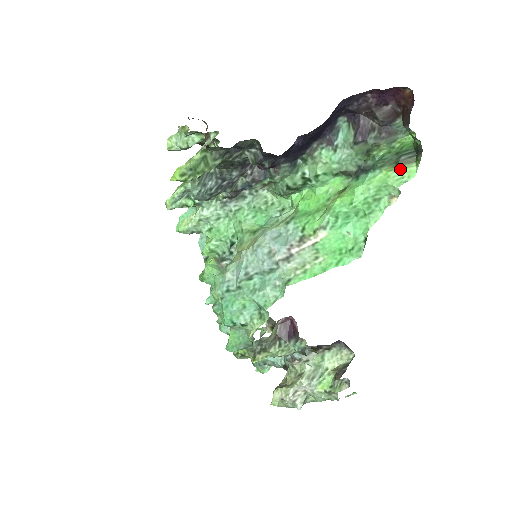
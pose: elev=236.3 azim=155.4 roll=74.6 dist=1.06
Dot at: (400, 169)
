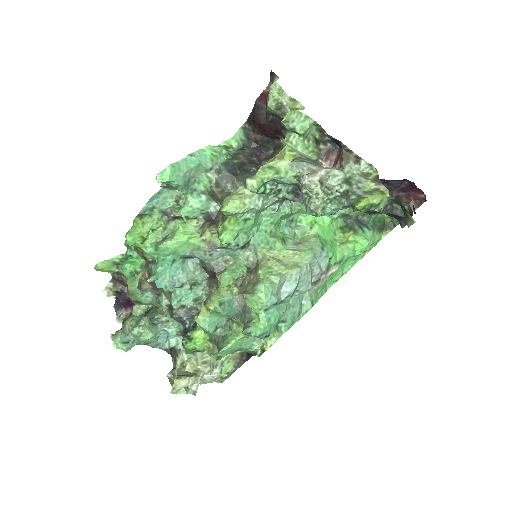
Dot at: (379, 234)
